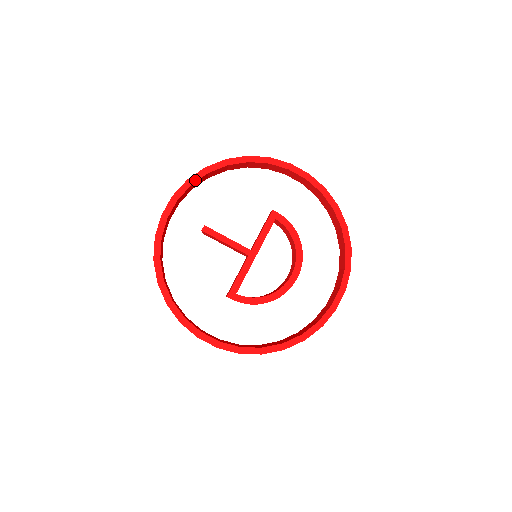
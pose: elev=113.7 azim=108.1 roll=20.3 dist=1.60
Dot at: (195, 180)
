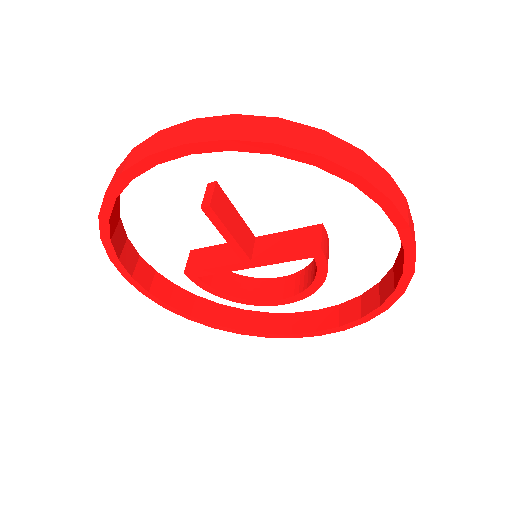
Dot at: (242, 149)
